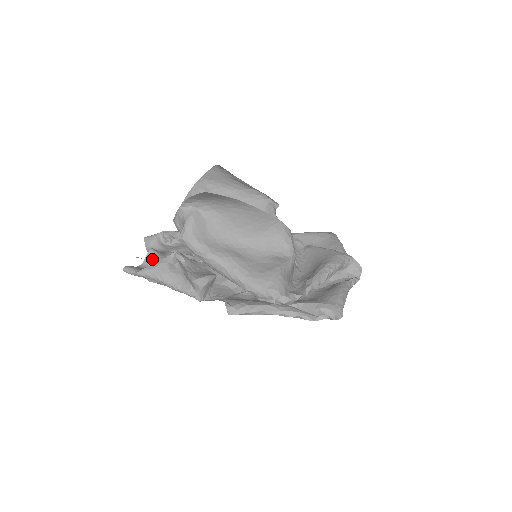
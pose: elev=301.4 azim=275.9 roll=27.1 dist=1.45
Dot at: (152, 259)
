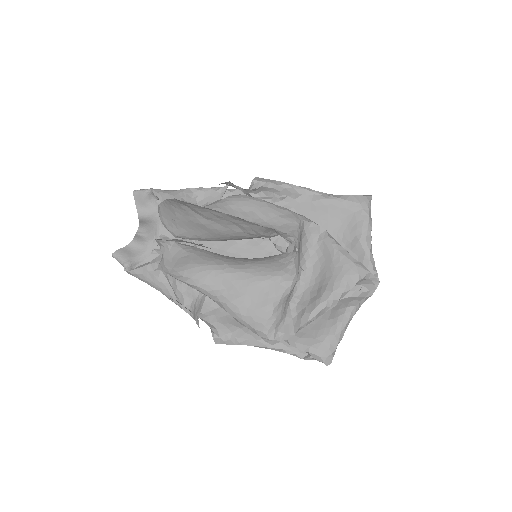
Dot at: (142, 239)
